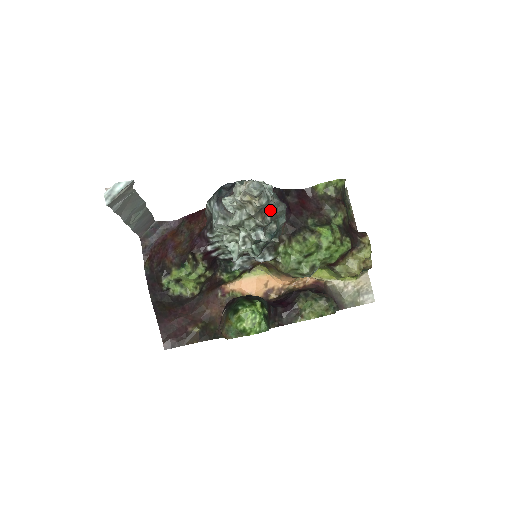
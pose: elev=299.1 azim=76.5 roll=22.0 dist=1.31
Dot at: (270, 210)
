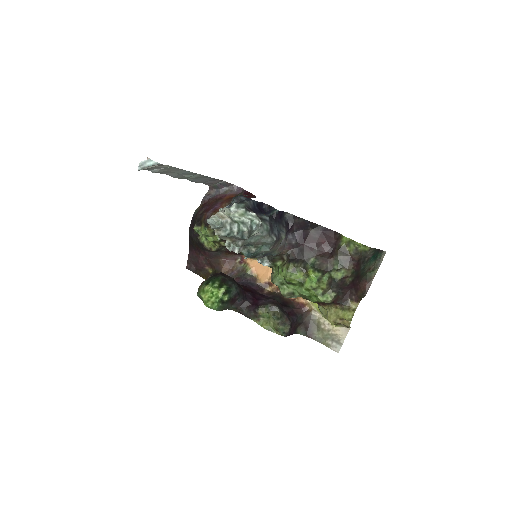
Dot at: (241, 239)
